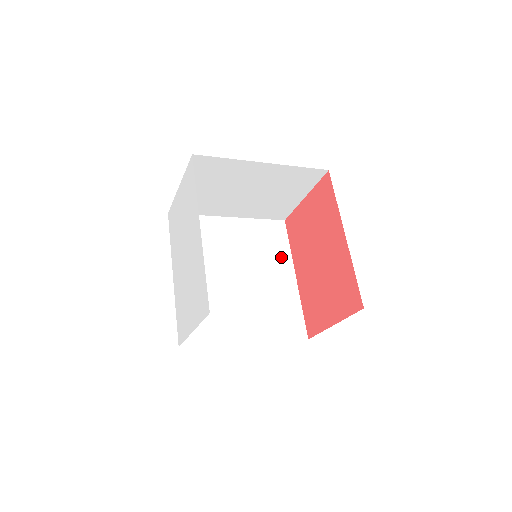
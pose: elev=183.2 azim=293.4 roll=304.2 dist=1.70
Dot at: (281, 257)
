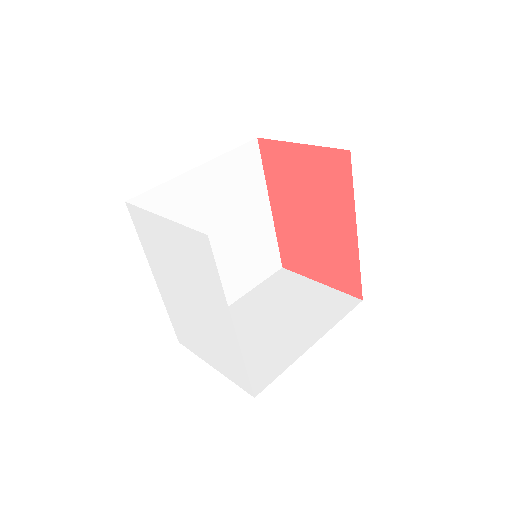
Dot at: (256, 192)
